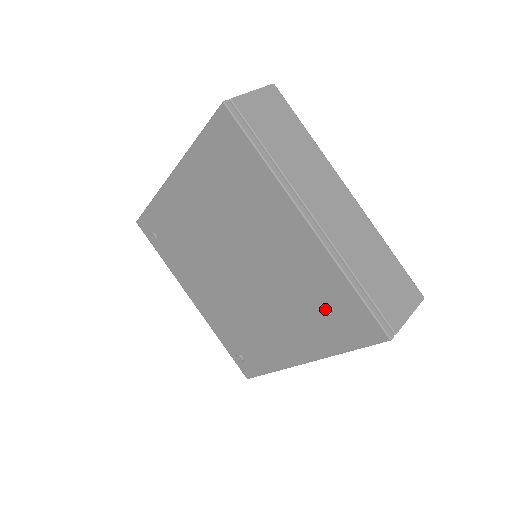
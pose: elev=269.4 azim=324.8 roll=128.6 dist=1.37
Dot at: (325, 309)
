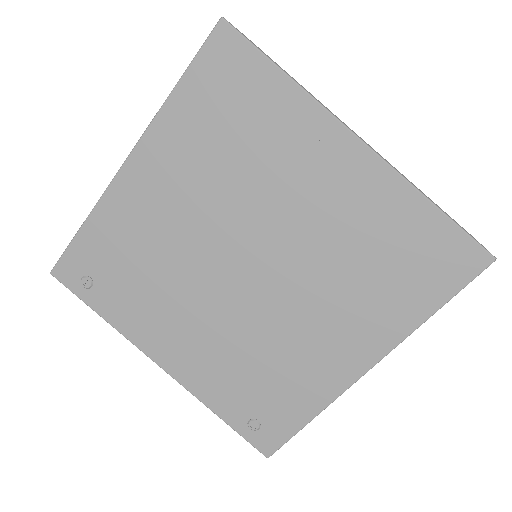
Dot at: (396, 261)
